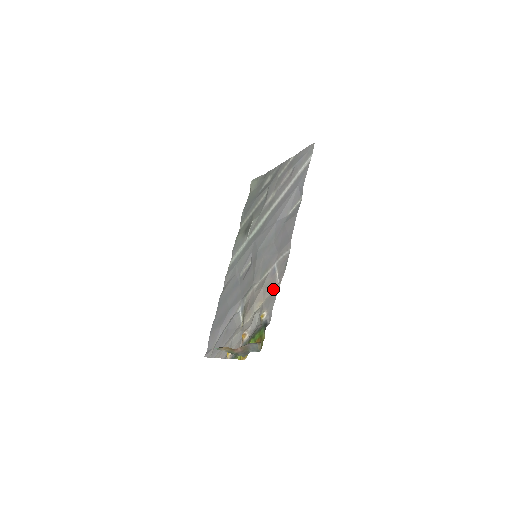
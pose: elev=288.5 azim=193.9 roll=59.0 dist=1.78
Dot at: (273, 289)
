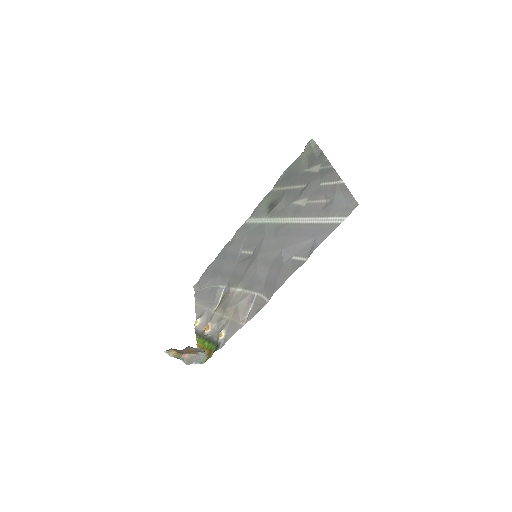
Dot at: (240, 320)
